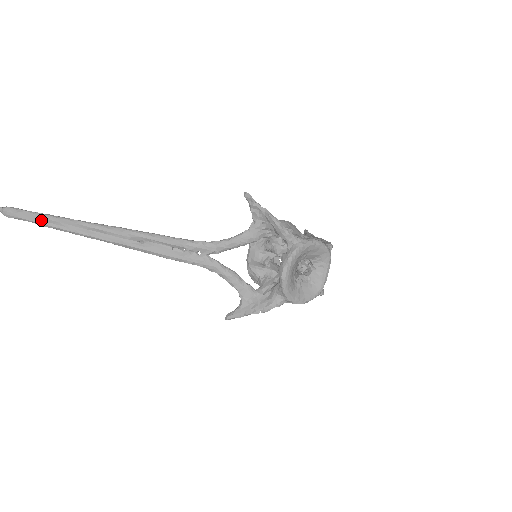
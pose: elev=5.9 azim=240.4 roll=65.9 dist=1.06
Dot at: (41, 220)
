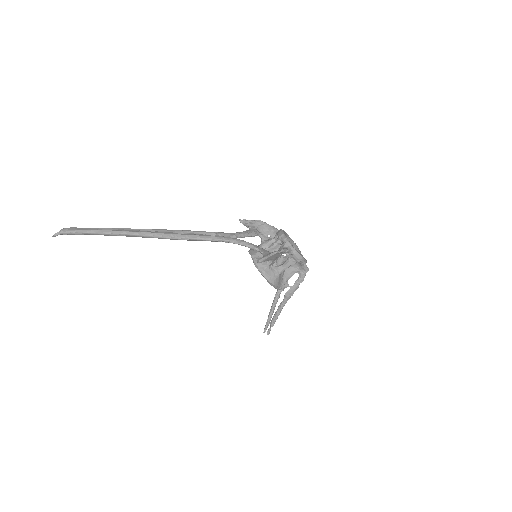
Dot at: (99, 229)
